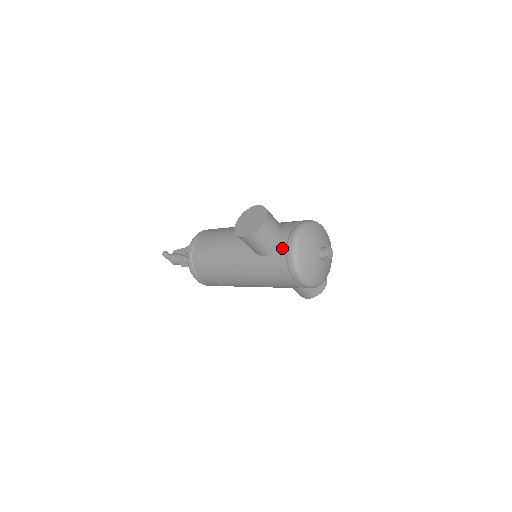
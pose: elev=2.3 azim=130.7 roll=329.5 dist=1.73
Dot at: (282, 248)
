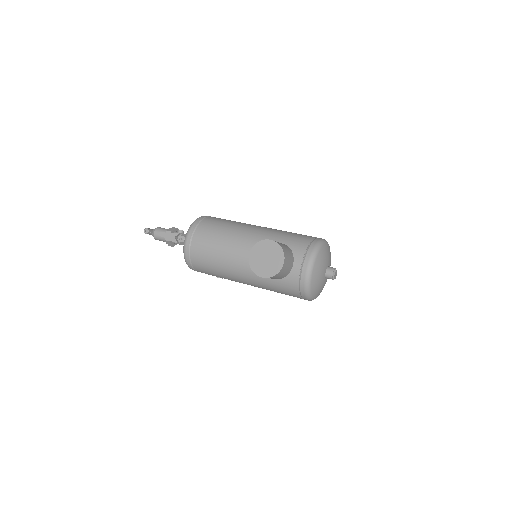
Dot at: (295, 278)
